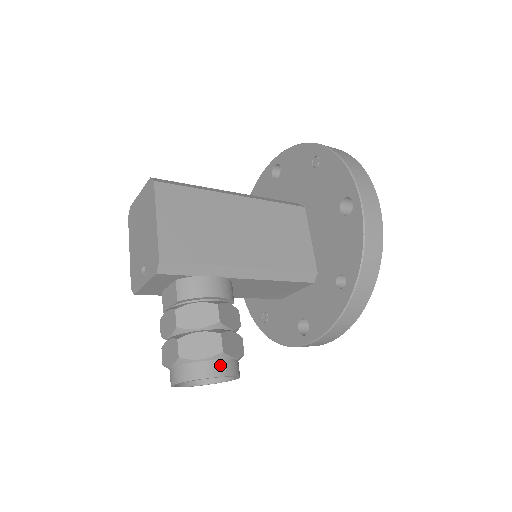
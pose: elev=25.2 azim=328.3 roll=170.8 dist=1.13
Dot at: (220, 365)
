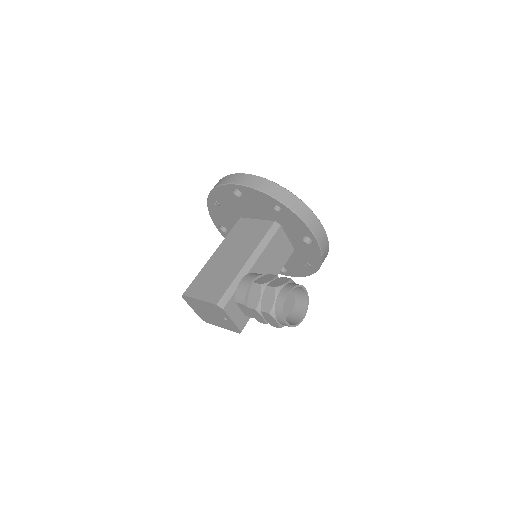
Dot at: (282, 292)
